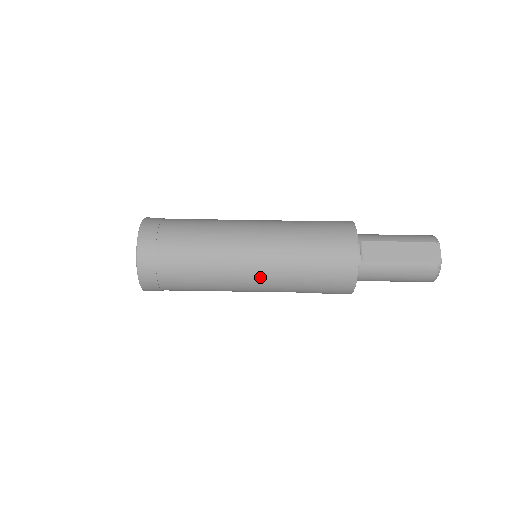
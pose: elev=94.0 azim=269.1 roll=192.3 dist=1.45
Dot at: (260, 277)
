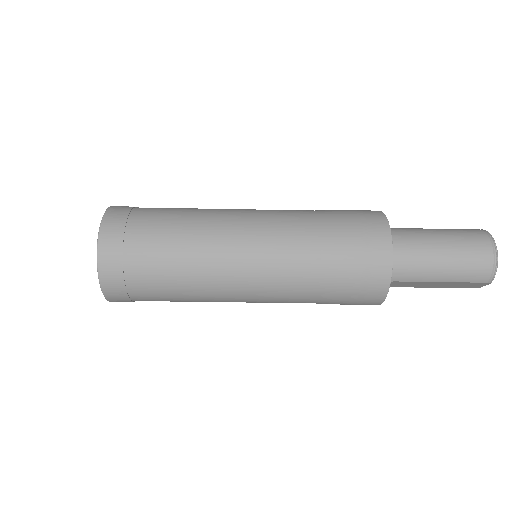
Dot at: occluded
